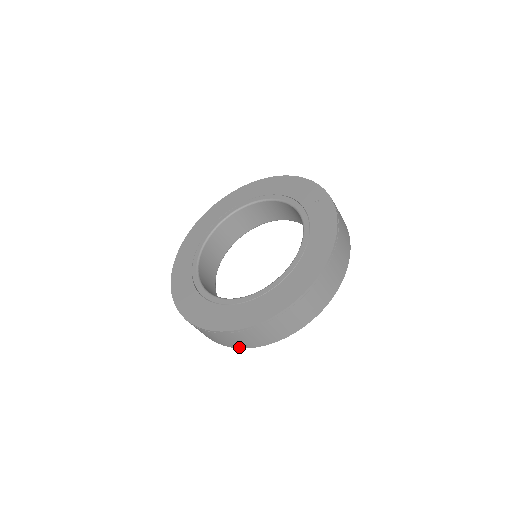
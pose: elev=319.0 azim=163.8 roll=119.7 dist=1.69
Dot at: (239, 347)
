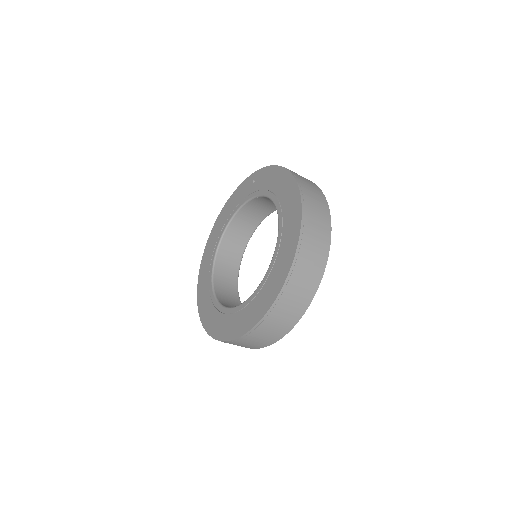
Dot at: (310, 300)
